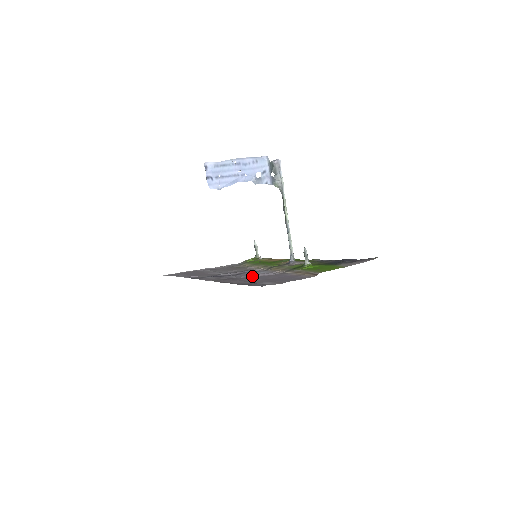
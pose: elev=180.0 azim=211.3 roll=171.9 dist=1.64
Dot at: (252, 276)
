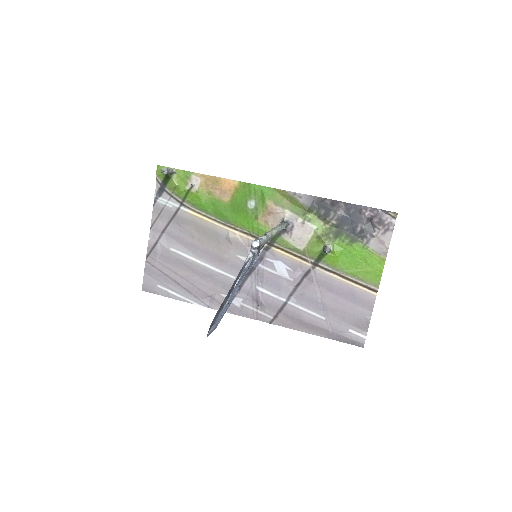
Dot at: (289, 289)
